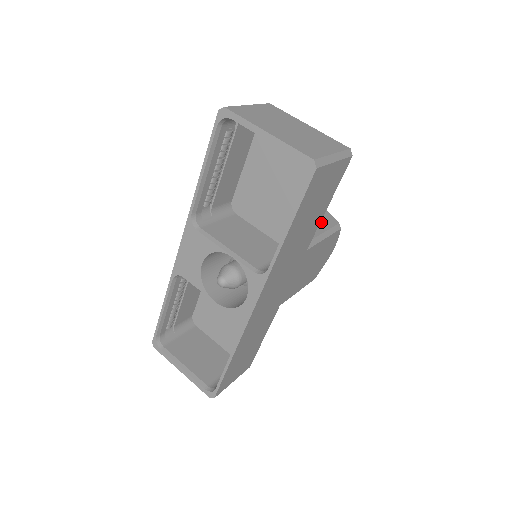
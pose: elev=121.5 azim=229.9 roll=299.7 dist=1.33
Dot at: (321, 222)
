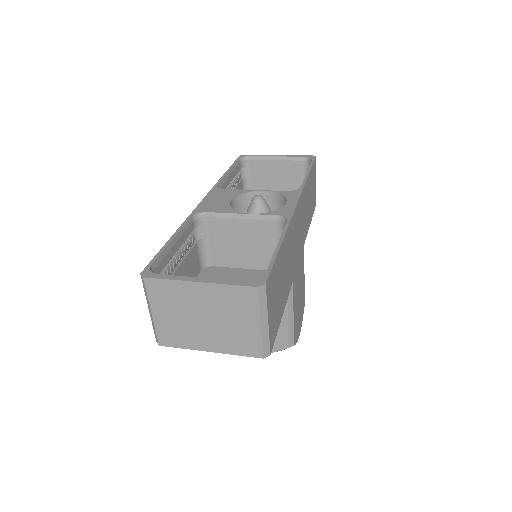
Dot at: occluded
